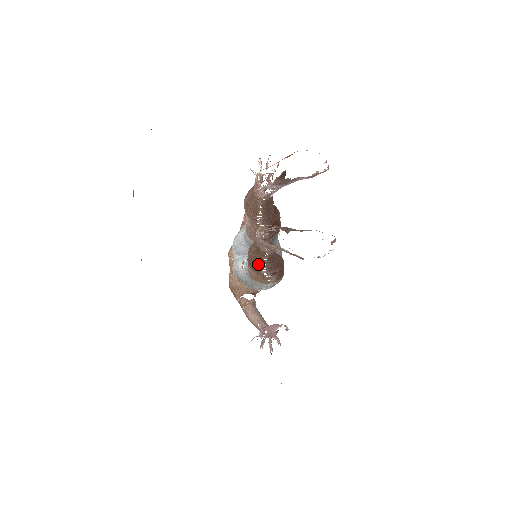
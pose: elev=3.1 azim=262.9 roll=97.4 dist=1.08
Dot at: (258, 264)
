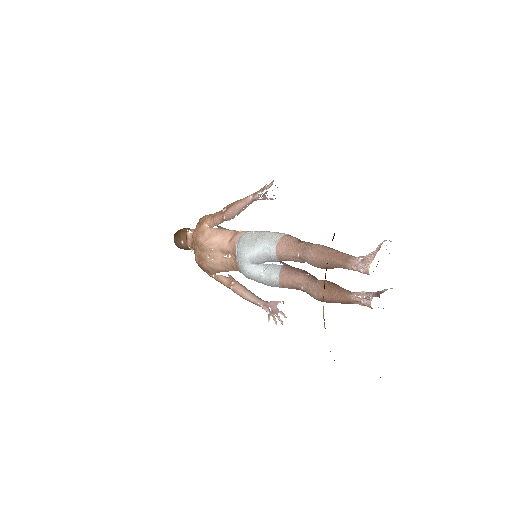
Dot at: occluded
